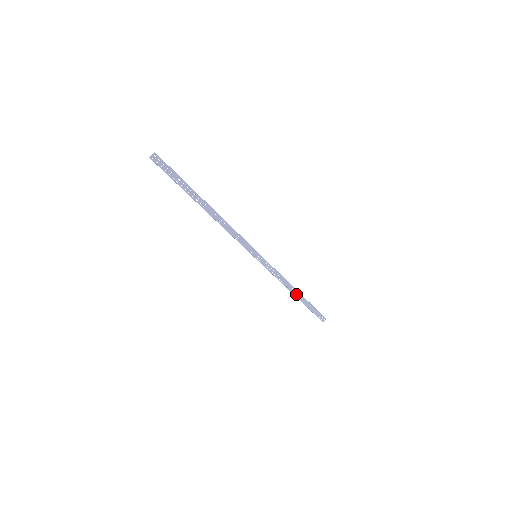
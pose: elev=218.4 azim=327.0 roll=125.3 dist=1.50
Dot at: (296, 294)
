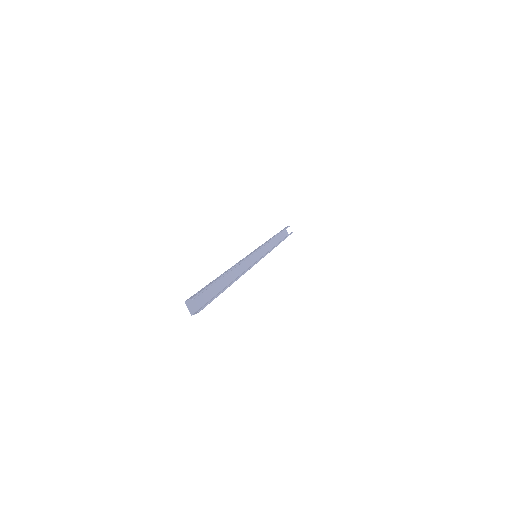
Dot at: occluded
